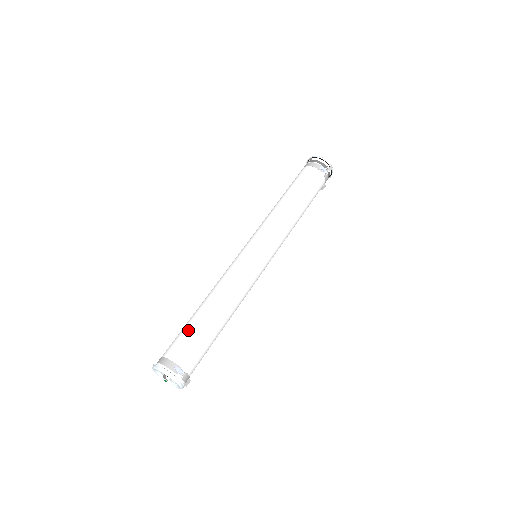
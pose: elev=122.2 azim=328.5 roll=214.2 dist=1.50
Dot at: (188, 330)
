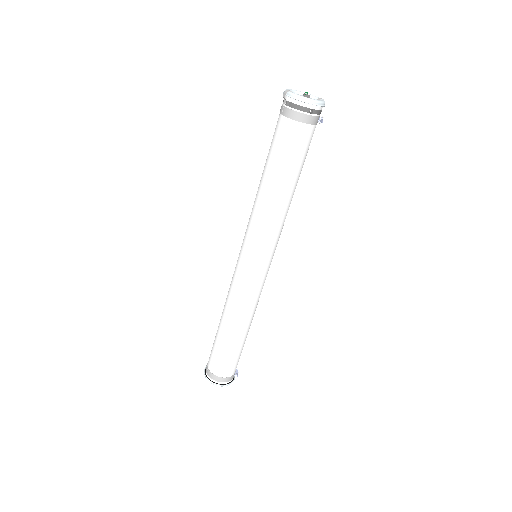
Dot at: (236, 355)
